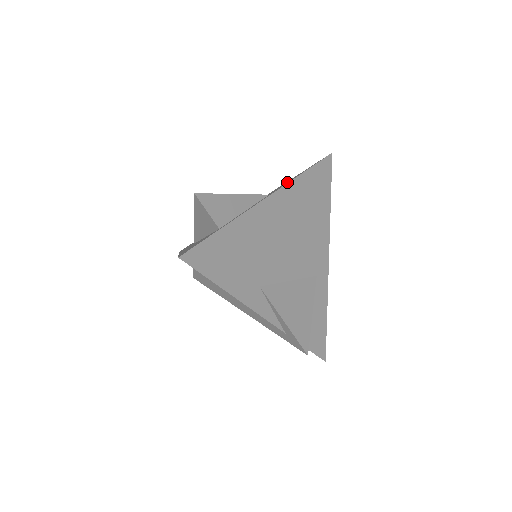
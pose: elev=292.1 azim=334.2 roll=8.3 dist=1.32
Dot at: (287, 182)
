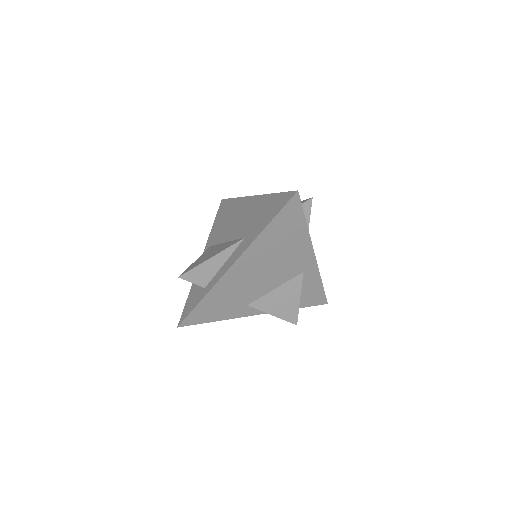
Dot at: (258, 226)
